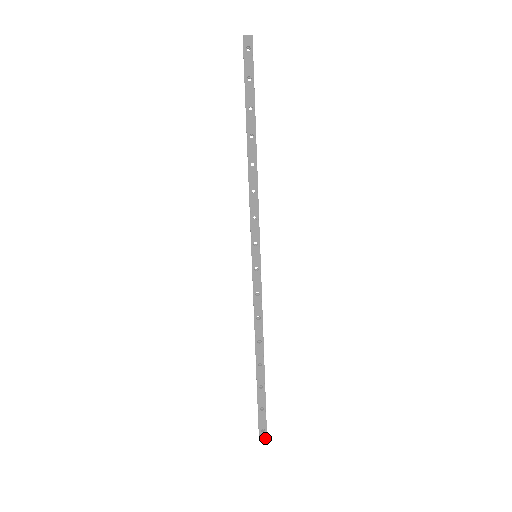
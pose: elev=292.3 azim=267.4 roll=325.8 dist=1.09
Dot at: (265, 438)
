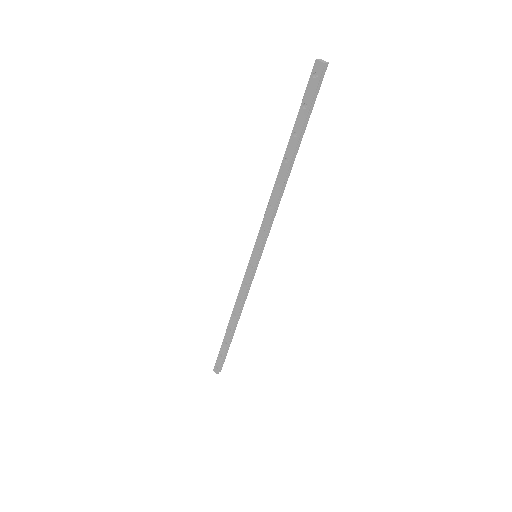
Dot at: (217, 373)
